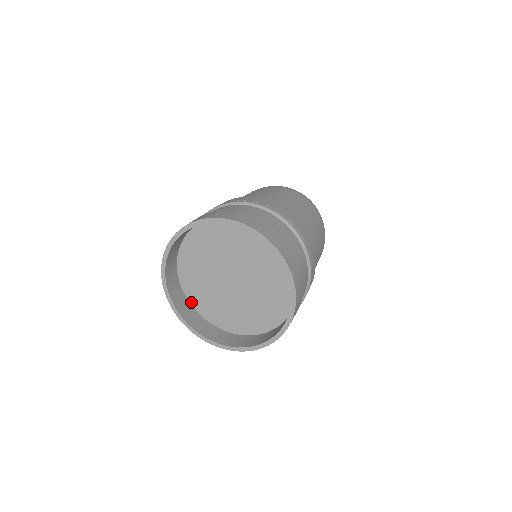
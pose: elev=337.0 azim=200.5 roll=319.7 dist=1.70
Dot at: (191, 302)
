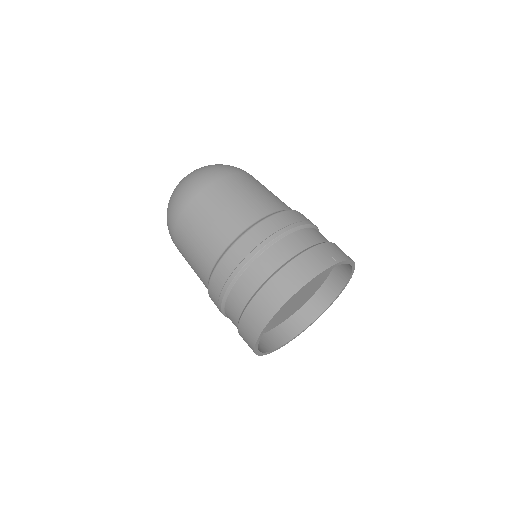
Dot at: (270, 329)
